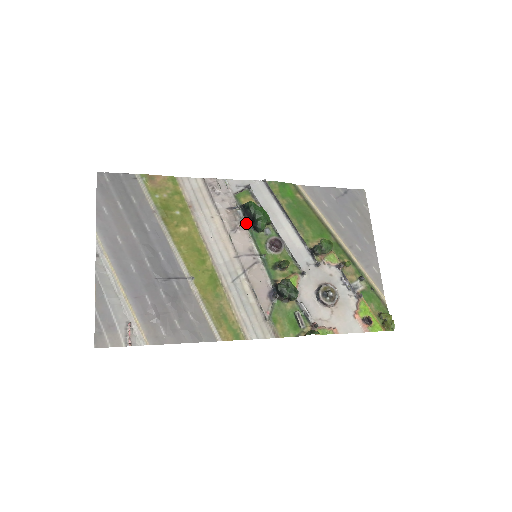
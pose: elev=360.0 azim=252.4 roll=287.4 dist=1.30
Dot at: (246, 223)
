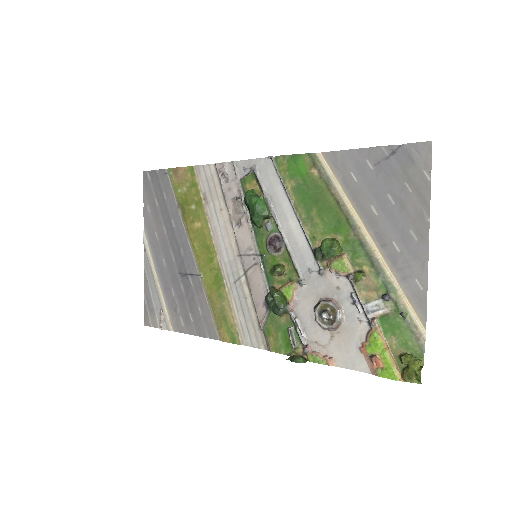
Dot at: (249, 215)
